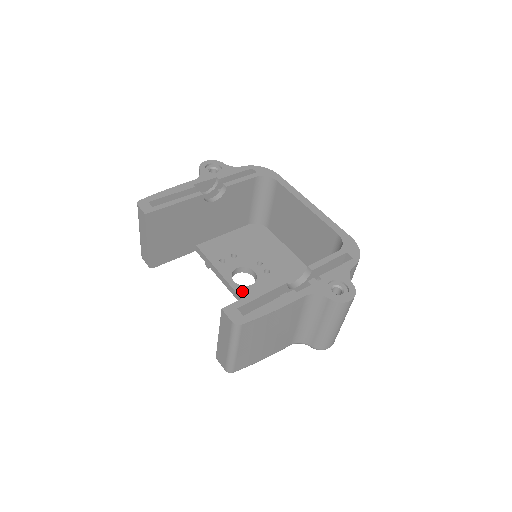
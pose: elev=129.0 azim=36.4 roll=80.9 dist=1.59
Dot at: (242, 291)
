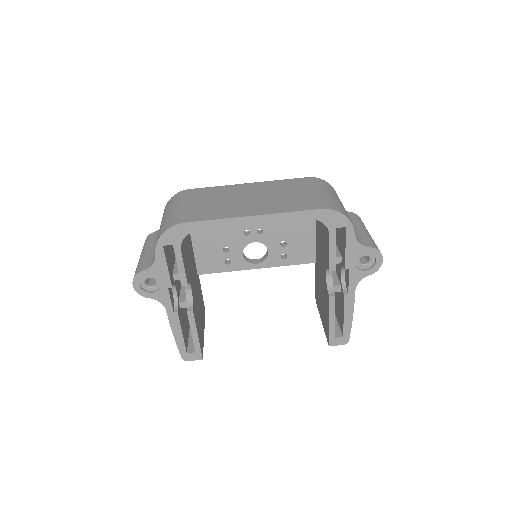
Dot at: (271, 263)
